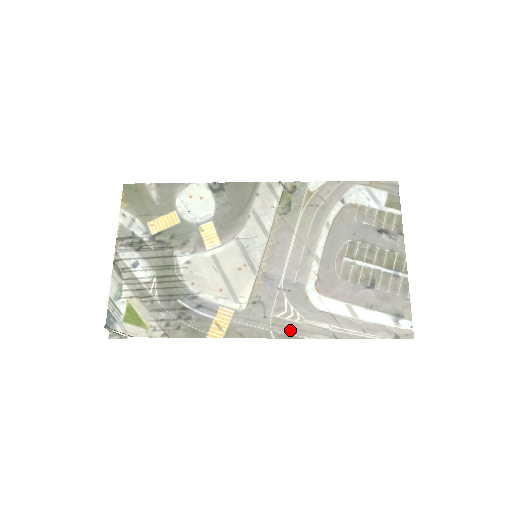
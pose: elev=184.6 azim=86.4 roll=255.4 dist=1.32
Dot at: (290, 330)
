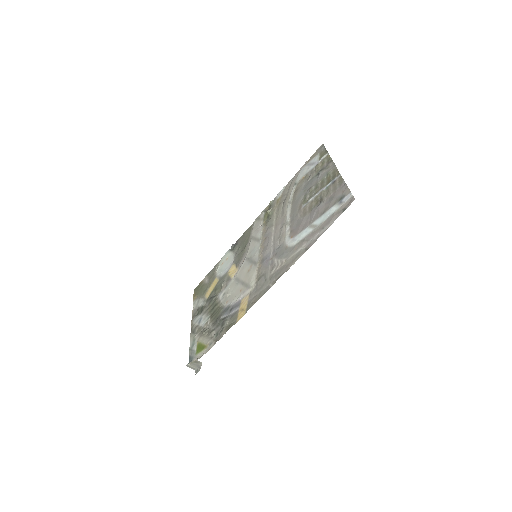
Dot at: (280, 273)
